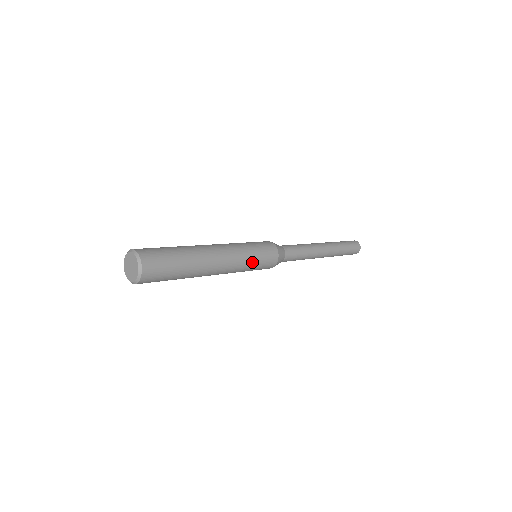
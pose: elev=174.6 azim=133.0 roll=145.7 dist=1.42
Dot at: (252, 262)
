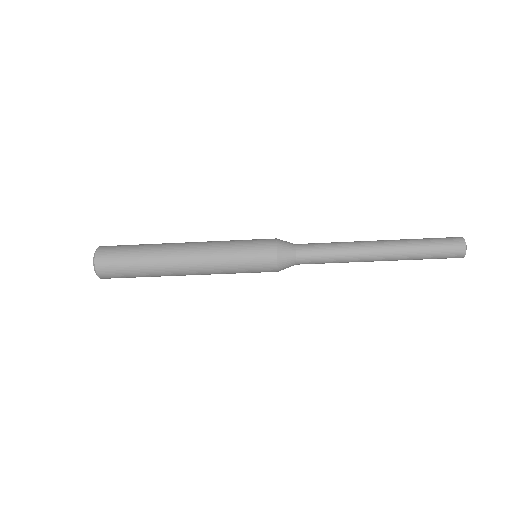
Dot at: (234, 262)
